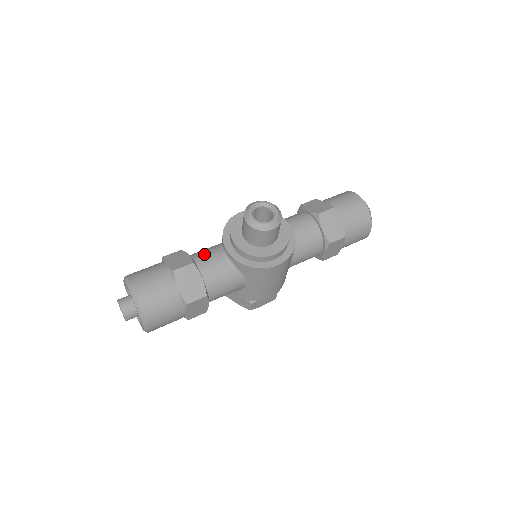
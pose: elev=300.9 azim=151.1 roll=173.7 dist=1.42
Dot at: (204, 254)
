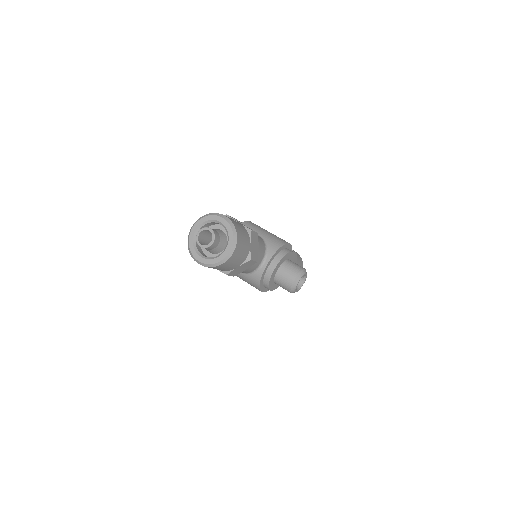
Dot at: (260, 252)
